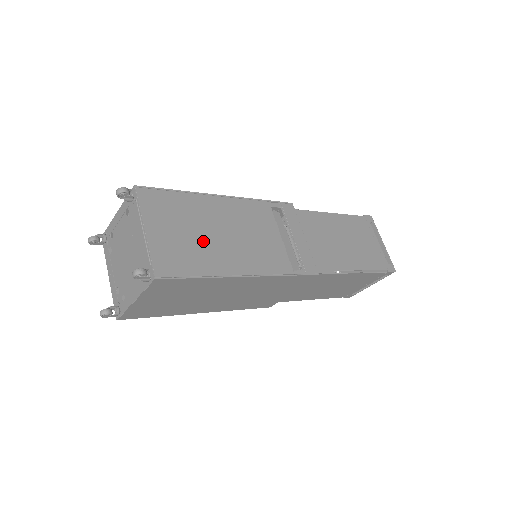
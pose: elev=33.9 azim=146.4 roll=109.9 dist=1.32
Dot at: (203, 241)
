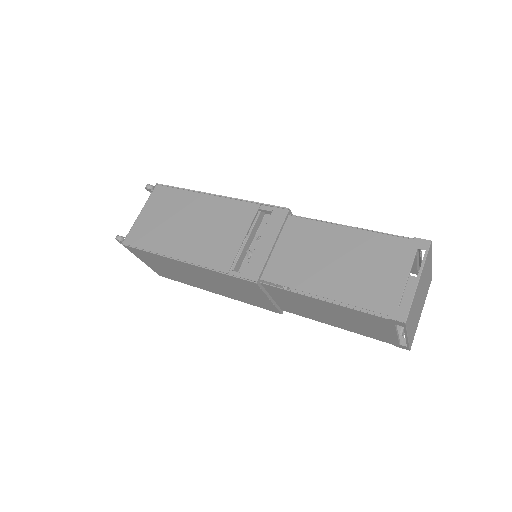
Dot at: (171, 227)
